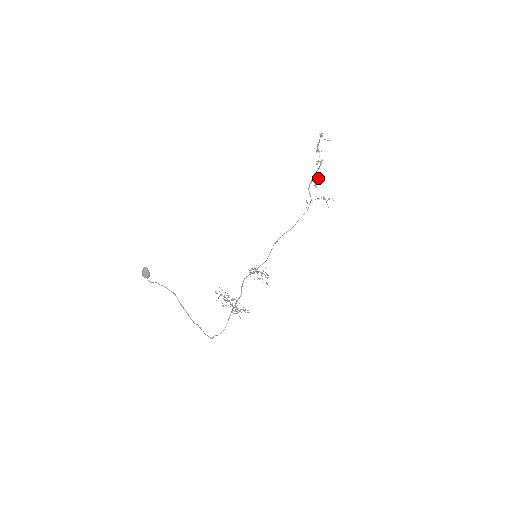
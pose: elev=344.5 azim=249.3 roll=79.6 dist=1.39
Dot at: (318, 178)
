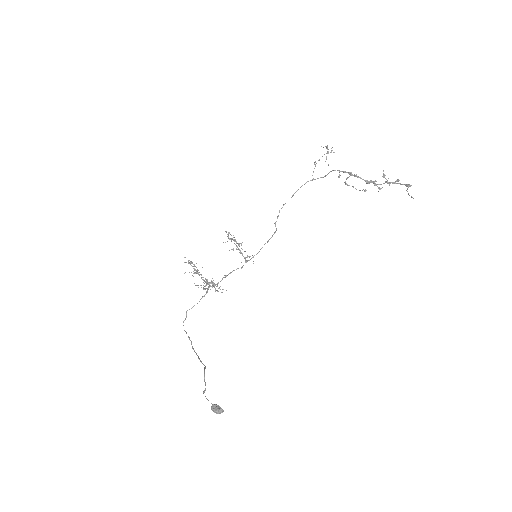
Dot at: (359, 190)
